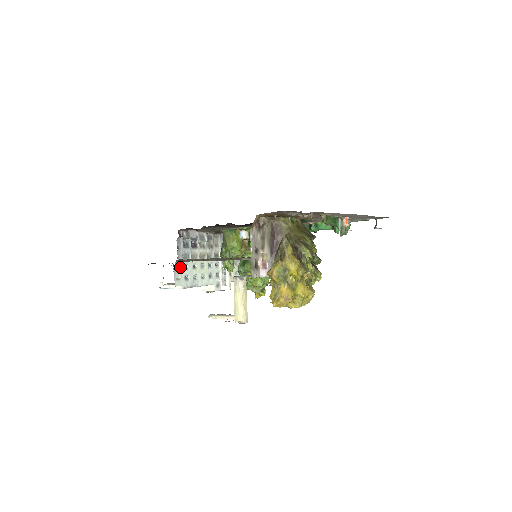
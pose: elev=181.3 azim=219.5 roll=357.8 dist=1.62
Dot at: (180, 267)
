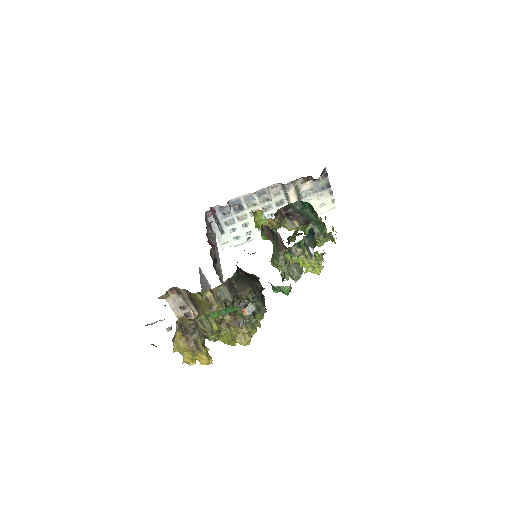
Dot at: (221, 237)
